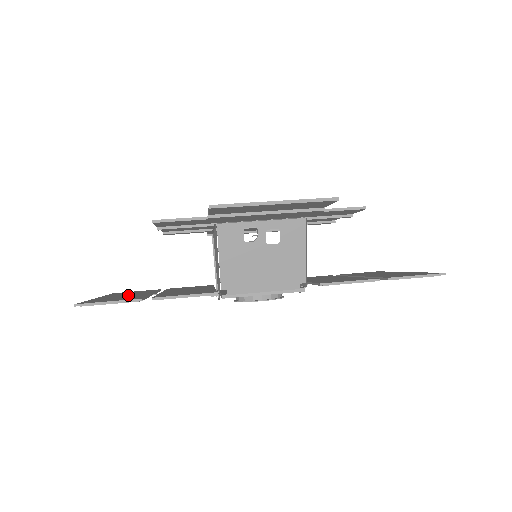
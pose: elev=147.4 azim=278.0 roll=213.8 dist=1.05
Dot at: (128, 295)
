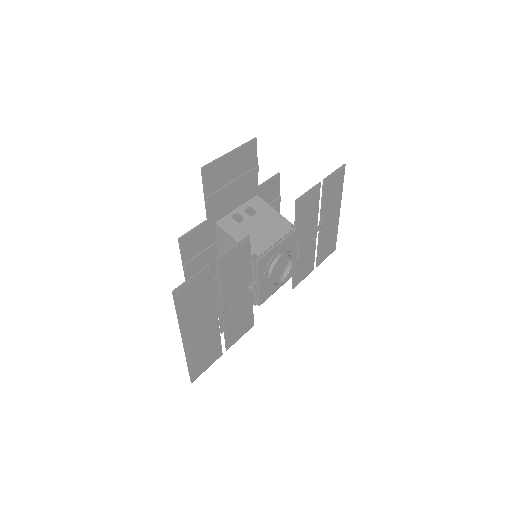
Dot at: (201, 320)
